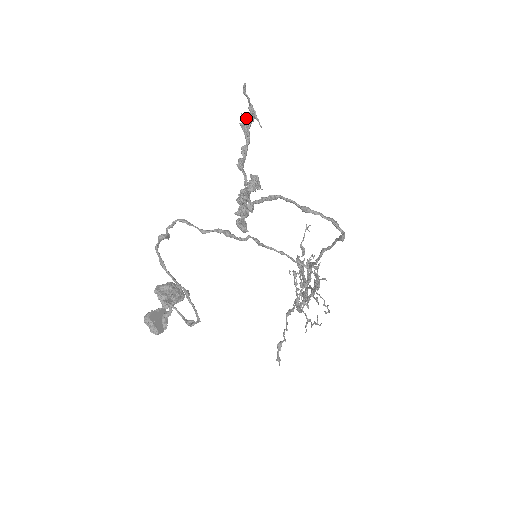
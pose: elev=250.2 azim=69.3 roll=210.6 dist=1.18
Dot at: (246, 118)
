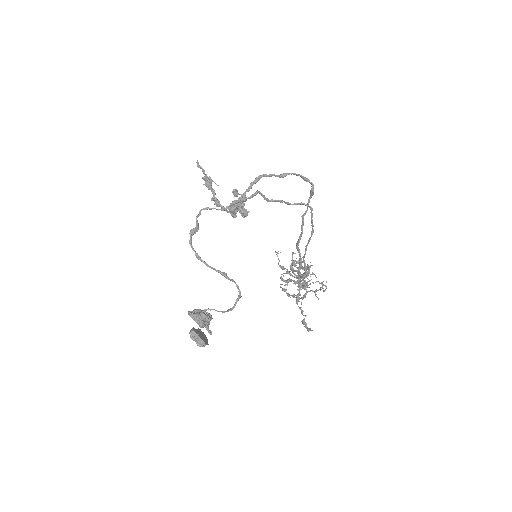
Dot at: (207, 179)
